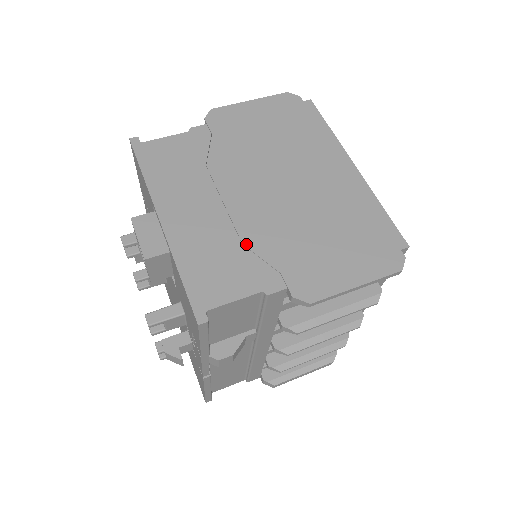
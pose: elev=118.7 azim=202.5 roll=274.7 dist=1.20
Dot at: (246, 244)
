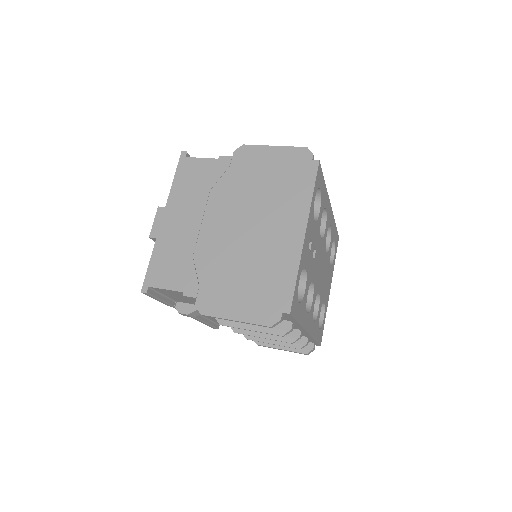
Dot at: (195, 257)
